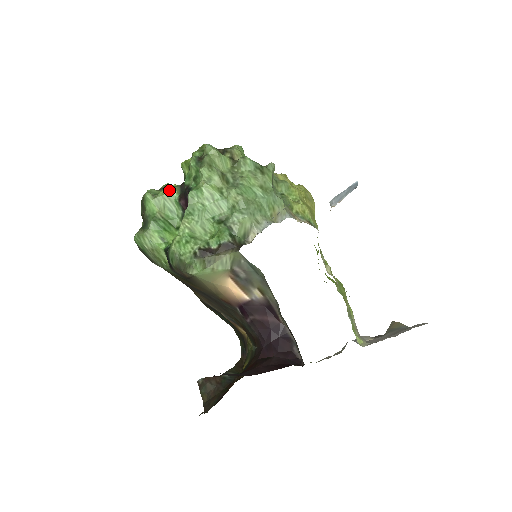
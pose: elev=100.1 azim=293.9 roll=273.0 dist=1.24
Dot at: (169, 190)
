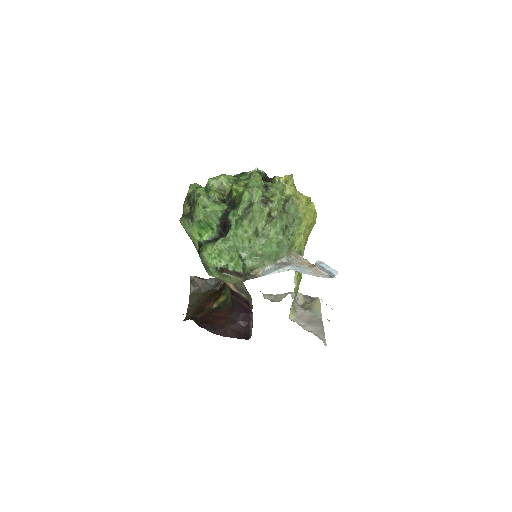
Dot at: (216, 209)
